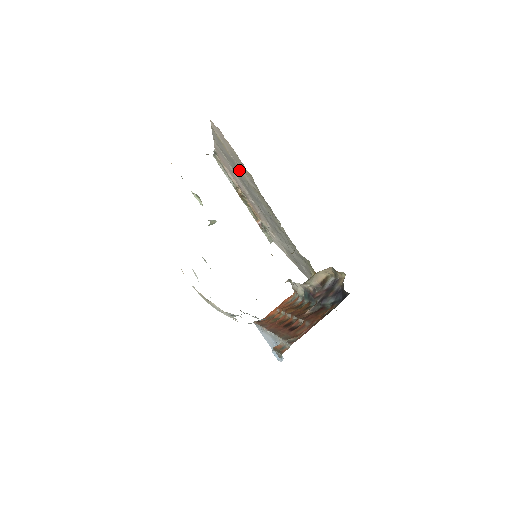
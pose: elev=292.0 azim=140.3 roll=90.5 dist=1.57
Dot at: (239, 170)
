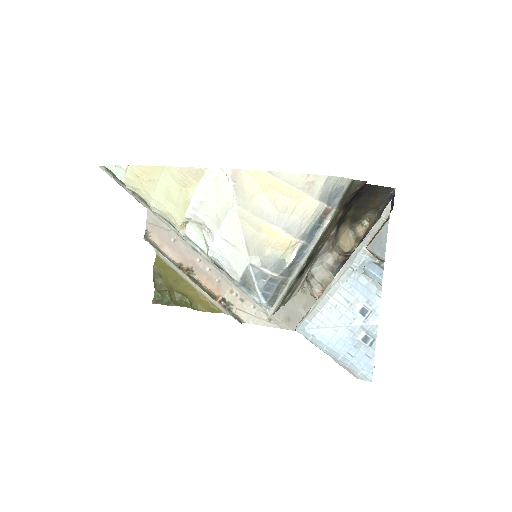
Dot at: occluded
